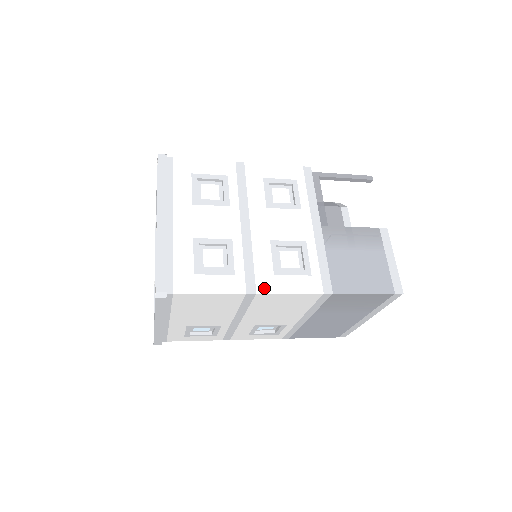
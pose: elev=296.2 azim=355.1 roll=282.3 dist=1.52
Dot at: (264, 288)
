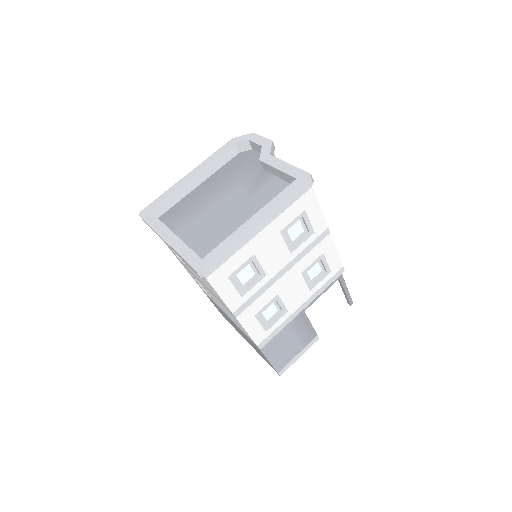
Dot at: (242, 318)
